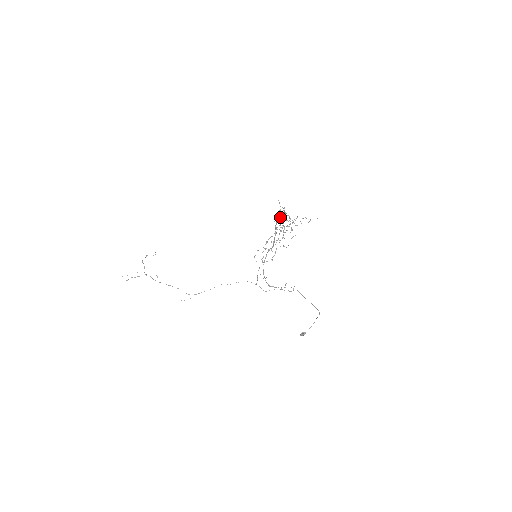
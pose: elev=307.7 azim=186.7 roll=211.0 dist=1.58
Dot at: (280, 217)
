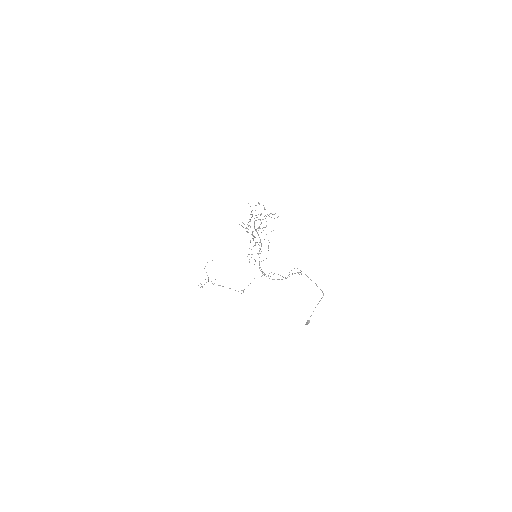
Dot at: occluded
